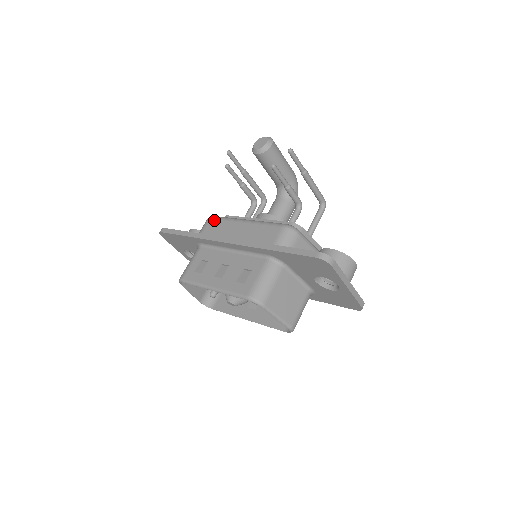
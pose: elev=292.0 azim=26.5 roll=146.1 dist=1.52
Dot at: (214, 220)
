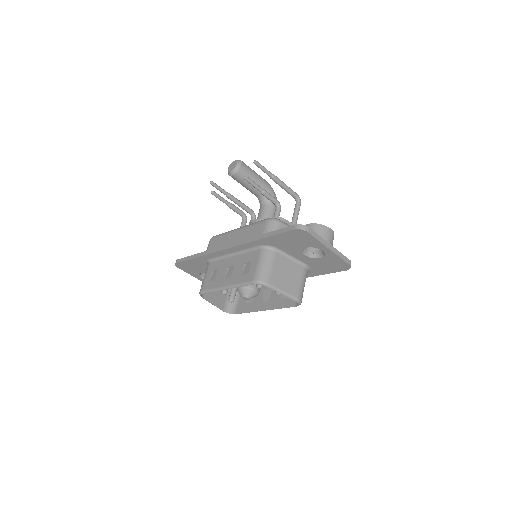
Dot at: (215, 238)
